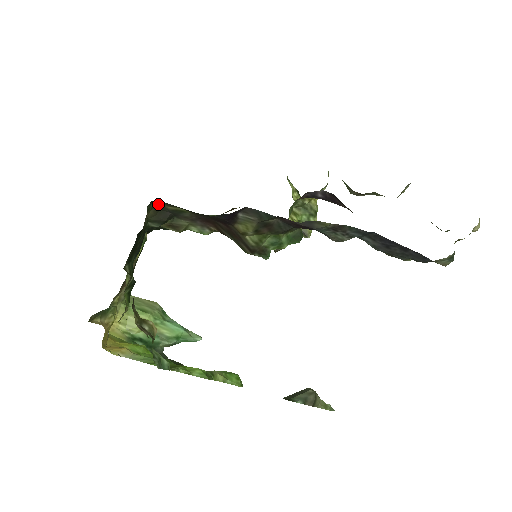
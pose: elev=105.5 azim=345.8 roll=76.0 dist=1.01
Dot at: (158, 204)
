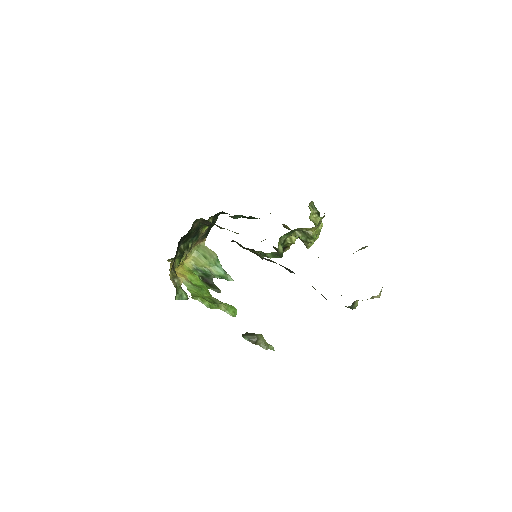
Dot at: occluded
